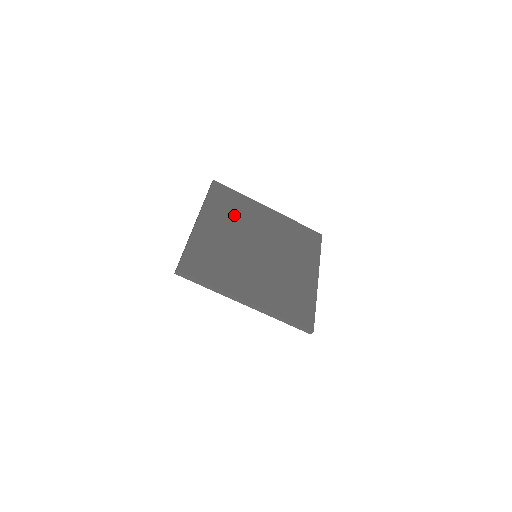
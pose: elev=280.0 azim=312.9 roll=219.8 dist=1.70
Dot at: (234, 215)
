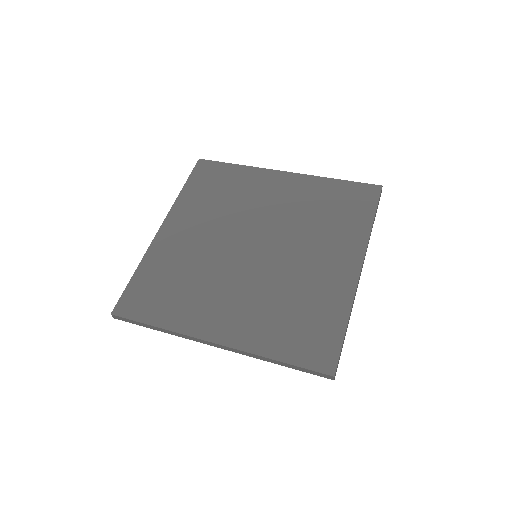
Dot at: (221, 202)
